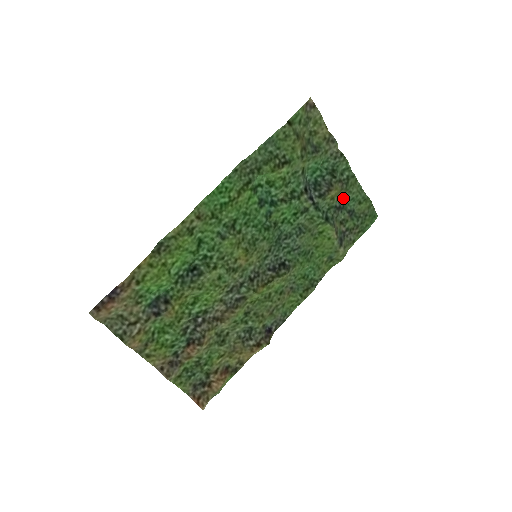
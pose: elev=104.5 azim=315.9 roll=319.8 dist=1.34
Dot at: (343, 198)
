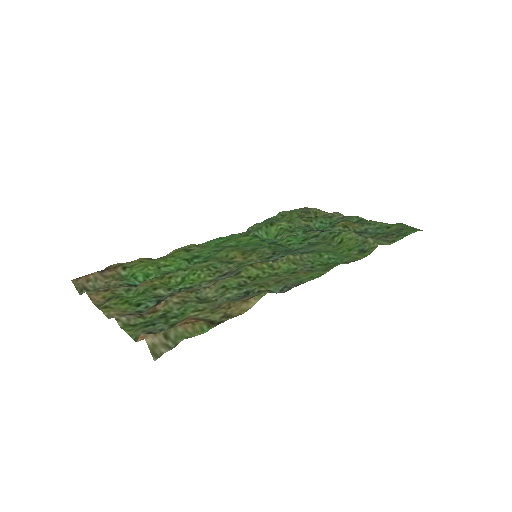
Dot at: (365, 230)
